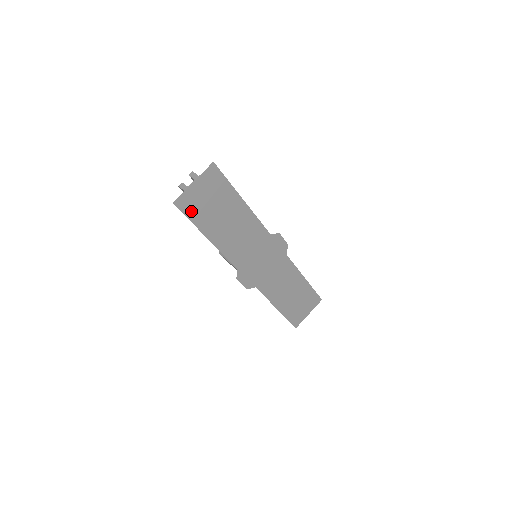
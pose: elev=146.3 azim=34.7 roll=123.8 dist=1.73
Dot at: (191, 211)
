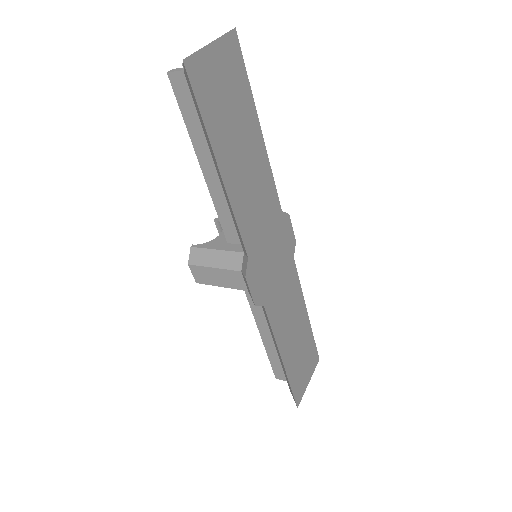
Dot at: (204, 98)
